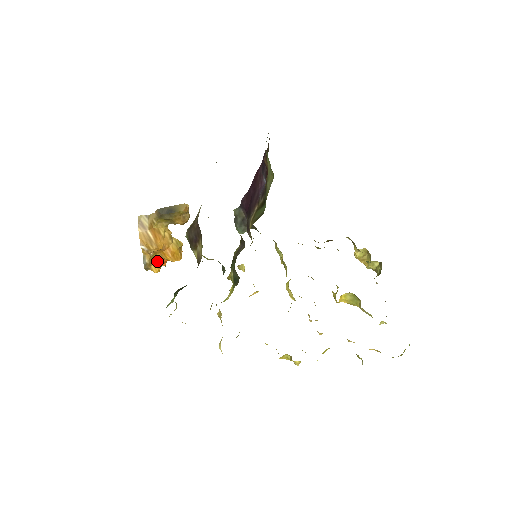
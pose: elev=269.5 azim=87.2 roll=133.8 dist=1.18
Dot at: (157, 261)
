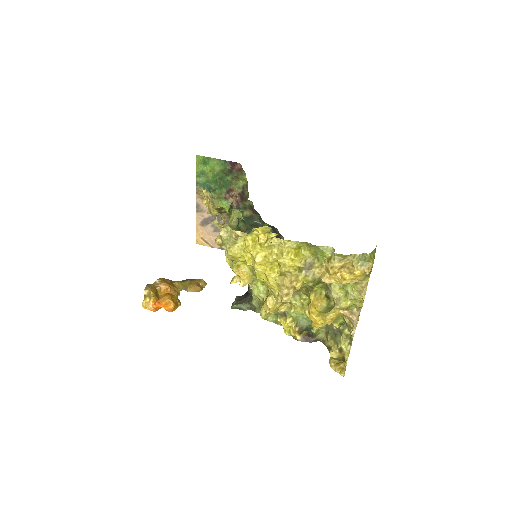
Dot at: (156, 294)
